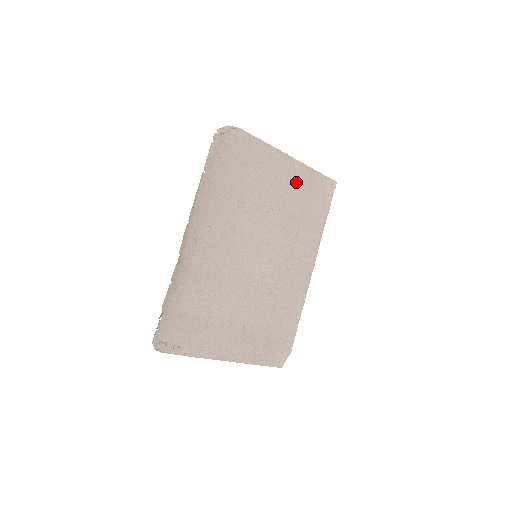
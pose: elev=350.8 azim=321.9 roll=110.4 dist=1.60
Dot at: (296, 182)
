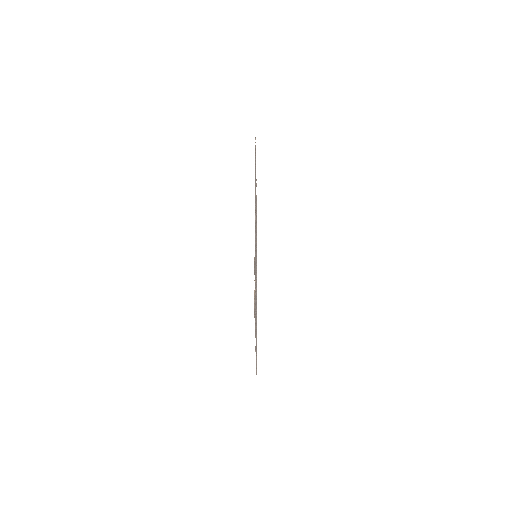
Dot at: occluded
